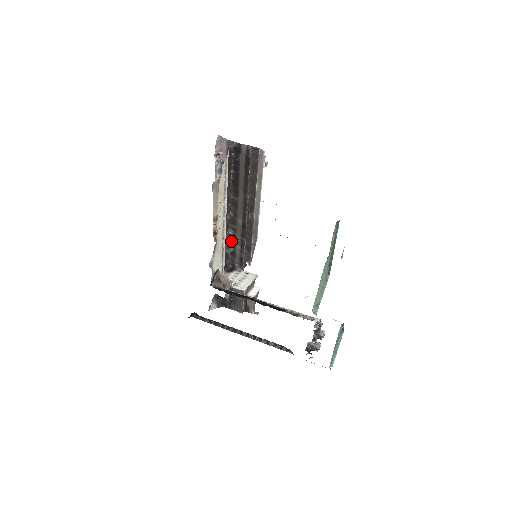
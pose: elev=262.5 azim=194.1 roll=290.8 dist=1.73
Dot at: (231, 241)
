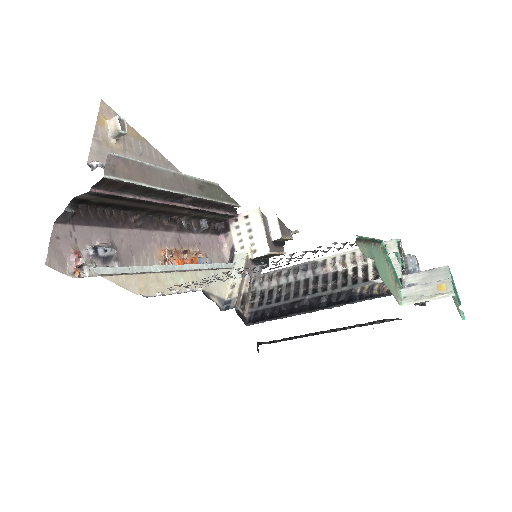
Dot at: (195, 219)
